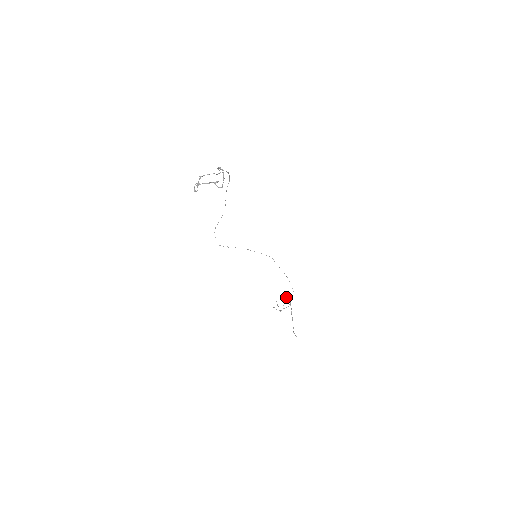
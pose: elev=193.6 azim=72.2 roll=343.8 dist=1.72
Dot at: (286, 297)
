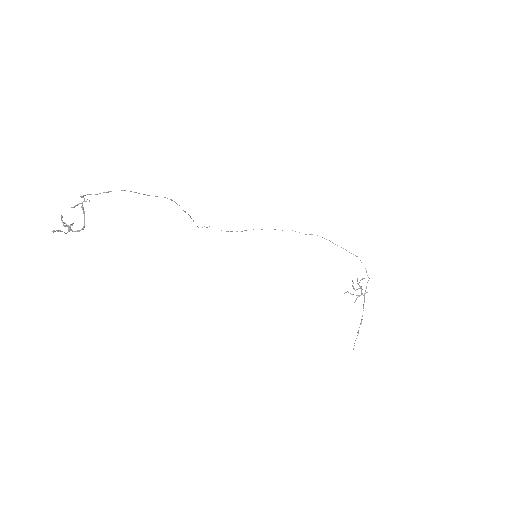
Dot at: (357, 283)
